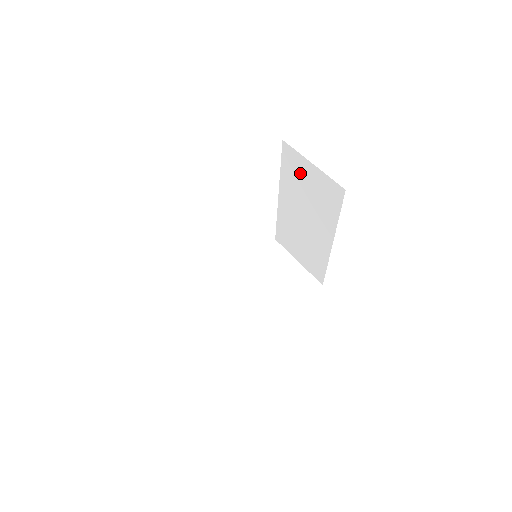
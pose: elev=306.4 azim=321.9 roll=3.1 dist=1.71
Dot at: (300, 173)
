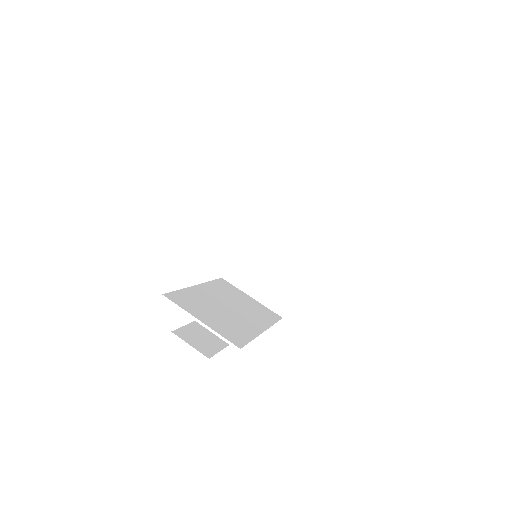
Dot at: (297, 191)
